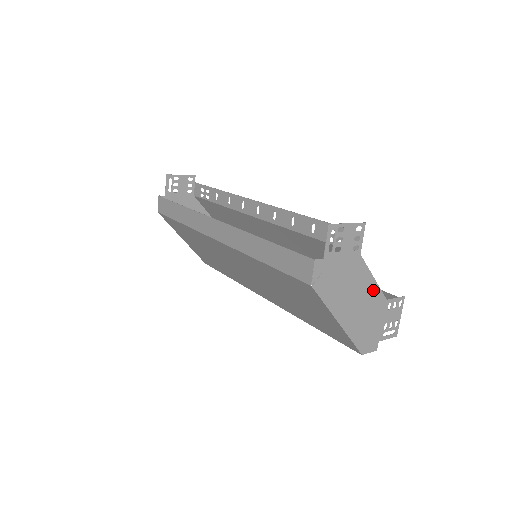
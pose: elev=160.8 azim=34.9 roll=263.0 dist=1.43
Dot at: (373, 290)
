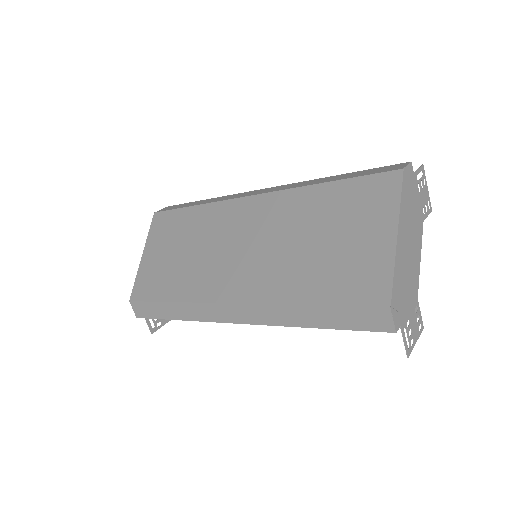
Dot at: (417, 267)
